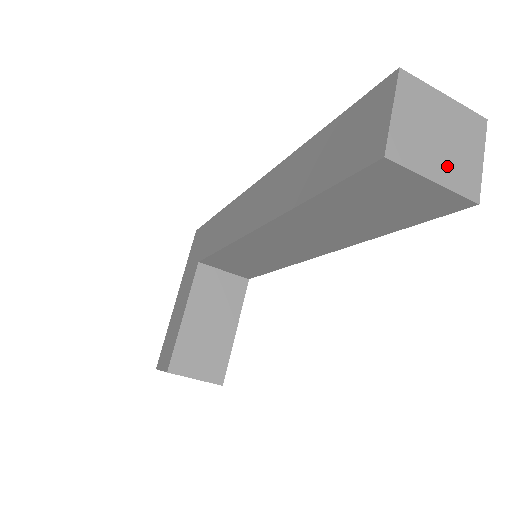
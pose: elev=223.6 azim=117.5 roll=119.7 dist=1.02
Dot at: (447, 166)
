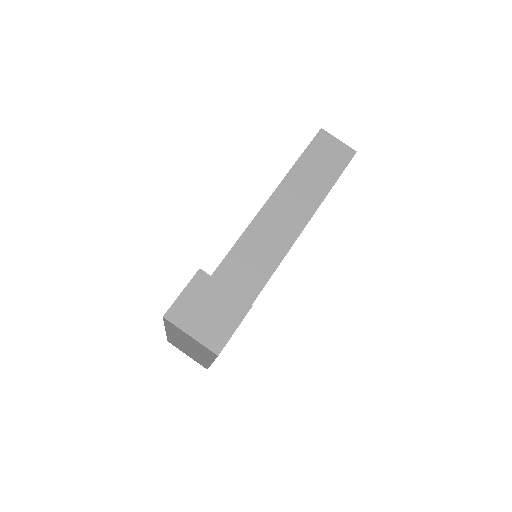
Dot at: occluded
